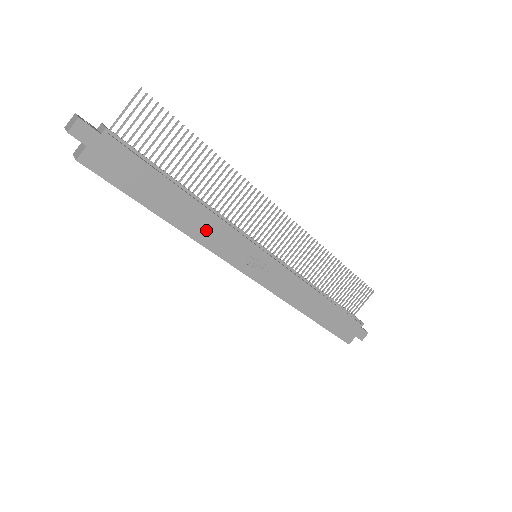
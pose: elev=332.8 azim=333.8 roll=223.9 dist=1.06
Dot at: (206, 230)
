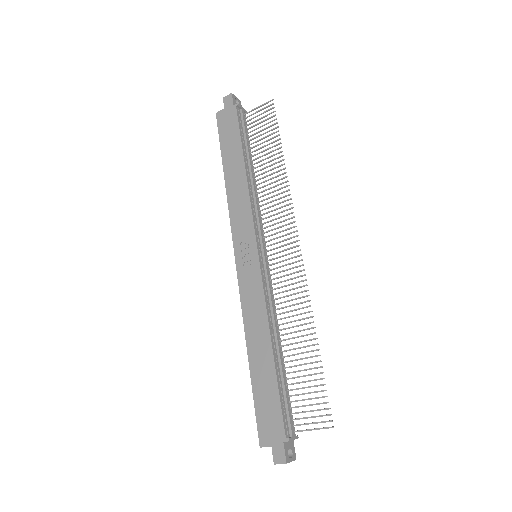
Dot at: (237, 198)
